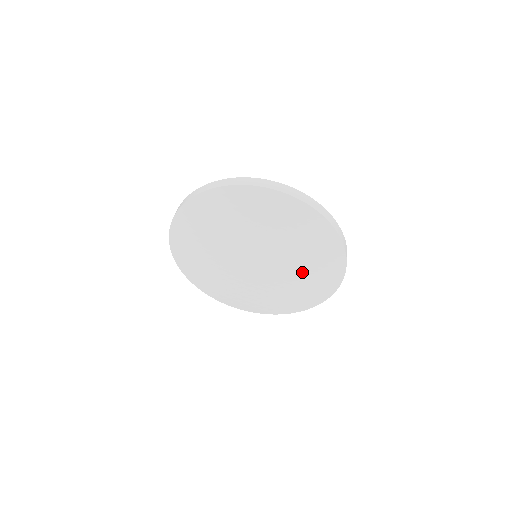
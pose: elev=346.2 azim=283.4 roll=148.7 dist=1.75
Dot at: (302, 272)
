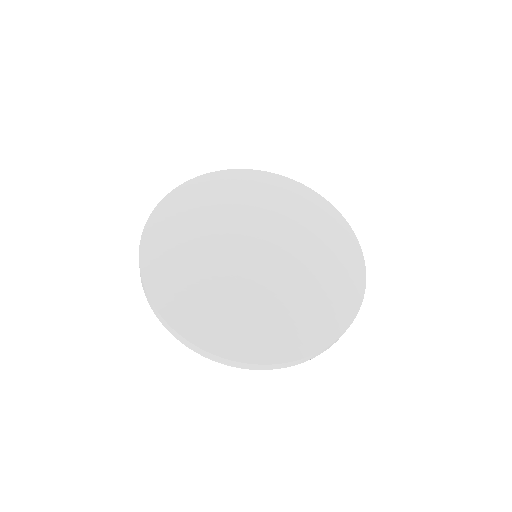
Dot at: (318, 261)
